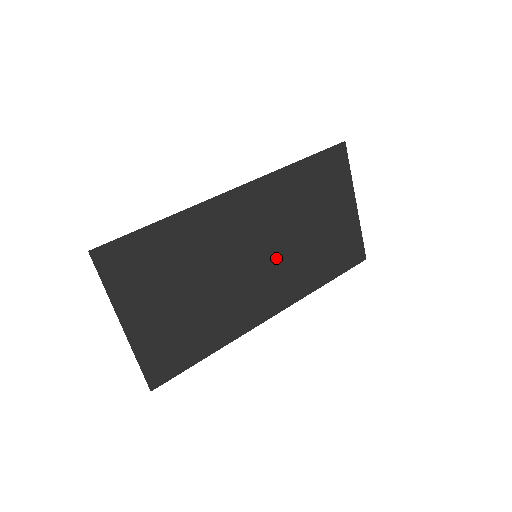
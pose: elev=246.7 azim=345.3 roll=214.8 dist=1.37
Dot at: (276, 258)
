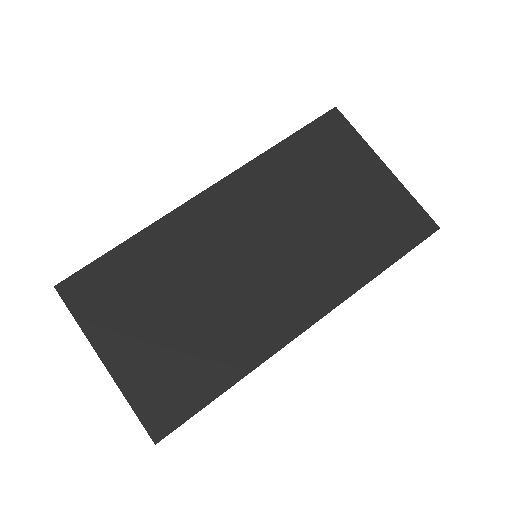
Dot at: (287, 253)
